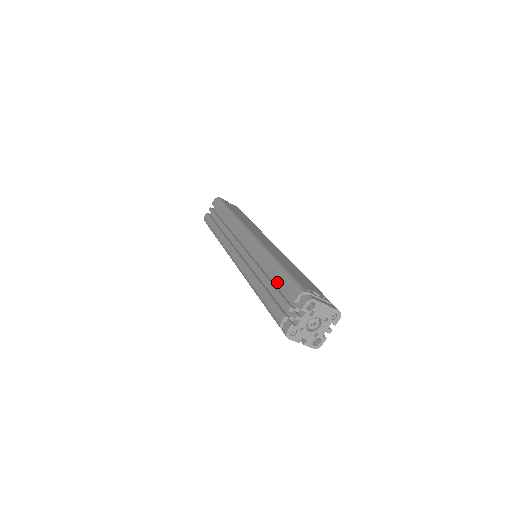
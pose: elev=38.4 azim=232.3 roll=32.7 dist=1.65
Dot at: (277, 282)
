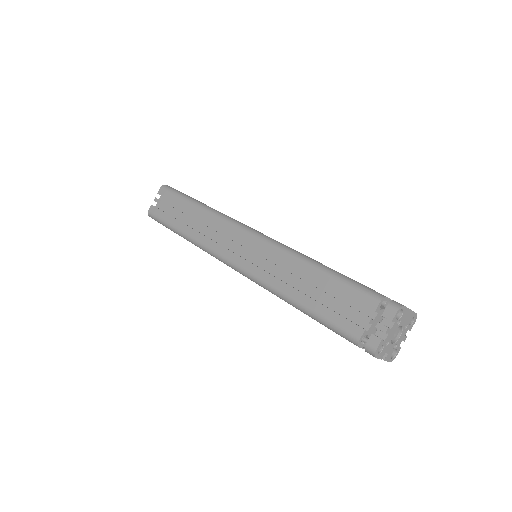
Dot at: (332, 288)
